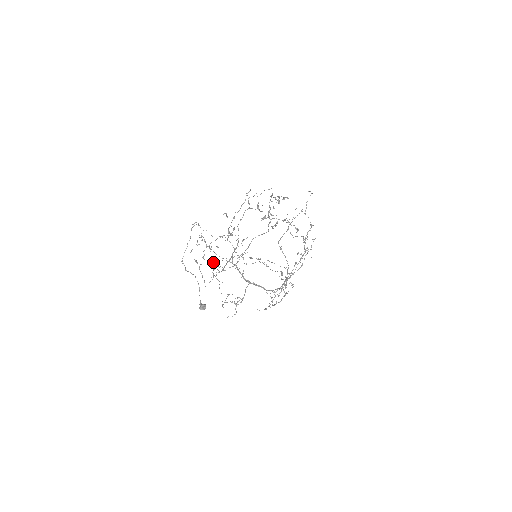
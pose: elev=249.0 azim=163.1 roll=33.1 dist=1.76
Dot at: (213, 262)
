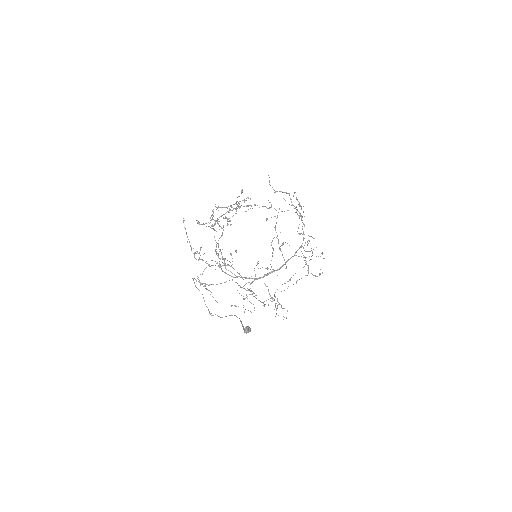
Dot at: (249, 294)
